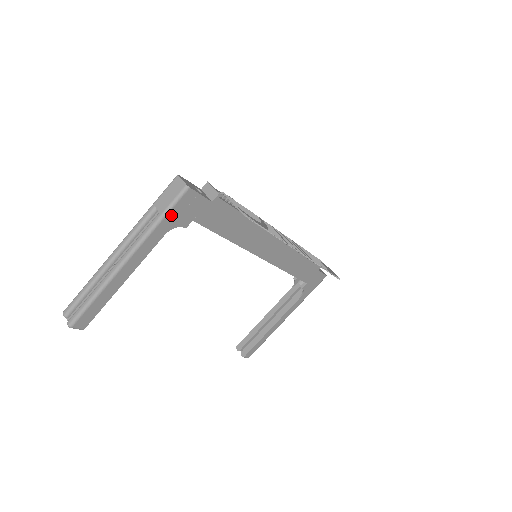
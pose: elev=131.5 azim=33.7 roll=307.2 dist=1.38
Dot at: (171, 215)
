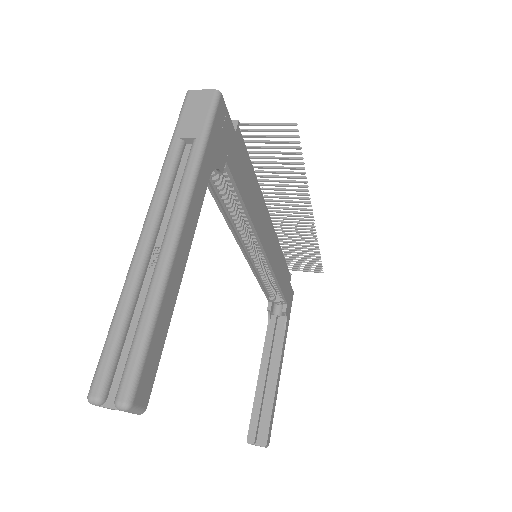
Dot at: (211, 140)
